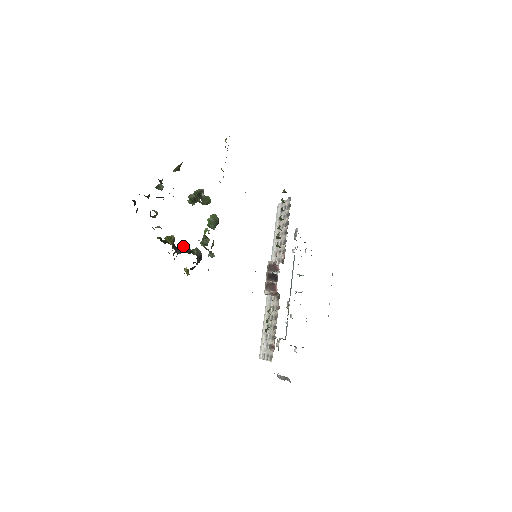
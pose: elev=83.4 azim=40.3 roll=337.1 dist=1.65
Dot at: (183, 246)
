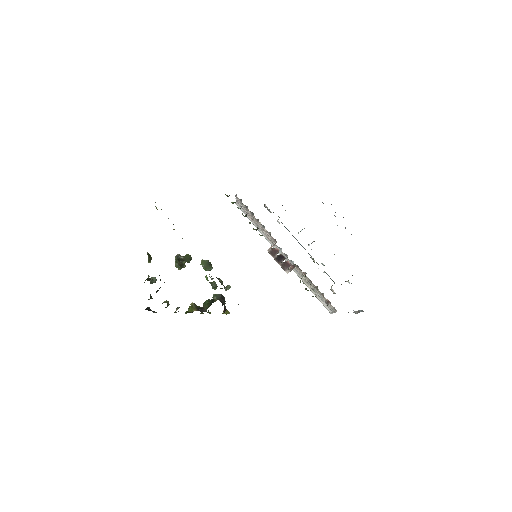
Dot at: (205, 302)
